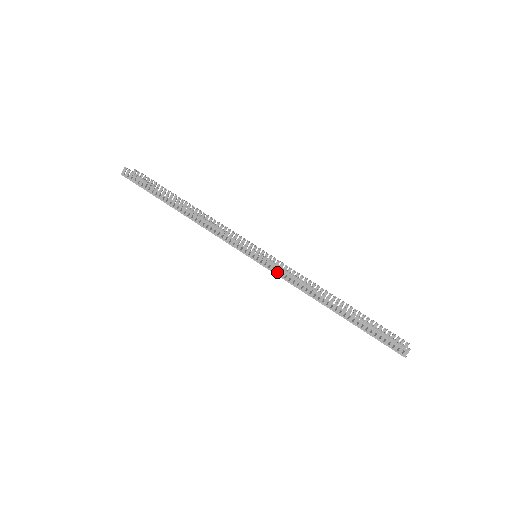
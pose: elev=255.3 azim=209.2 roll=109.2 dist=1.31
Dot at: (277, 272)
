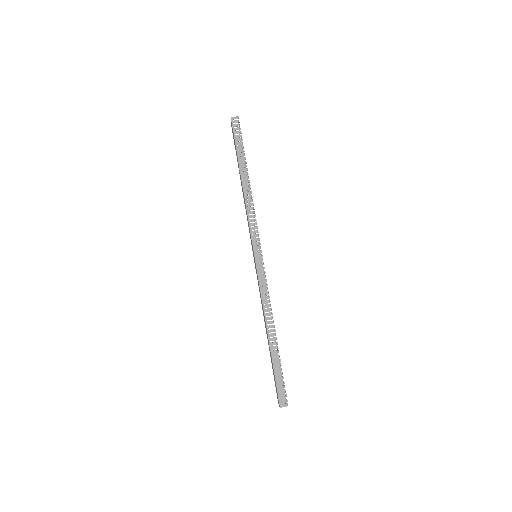
Dot at: occluded
